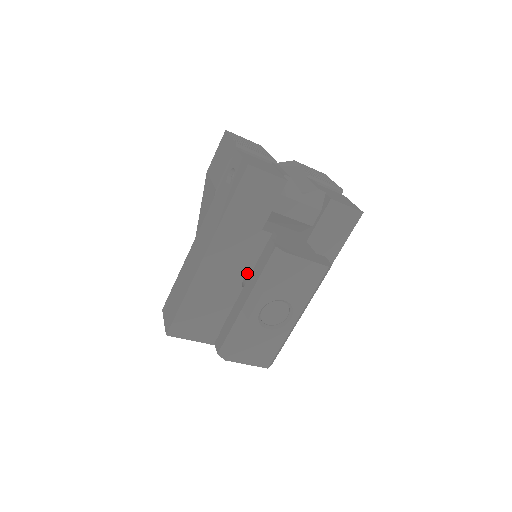
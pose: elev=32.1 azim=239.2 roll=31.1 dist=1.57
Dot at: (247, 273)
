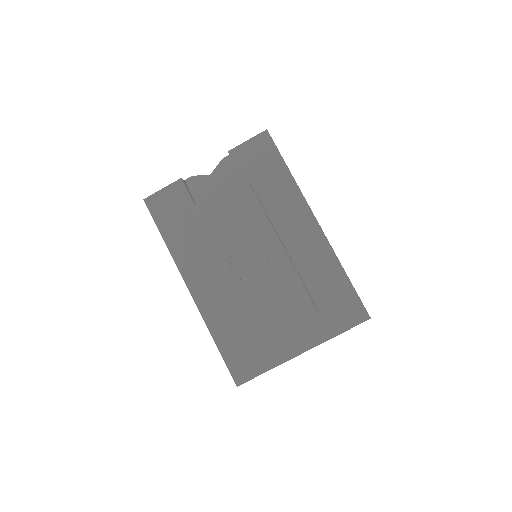
Dot at: occluded
